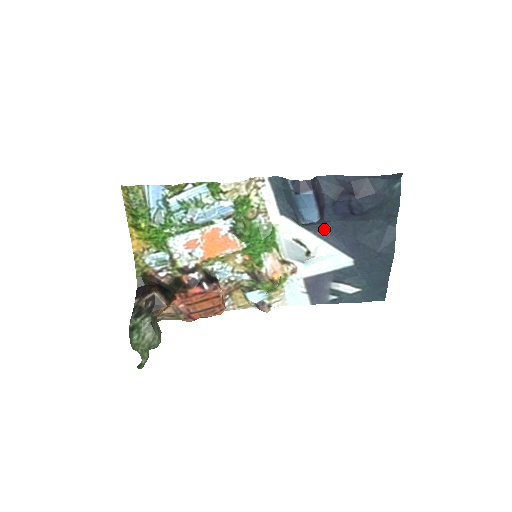
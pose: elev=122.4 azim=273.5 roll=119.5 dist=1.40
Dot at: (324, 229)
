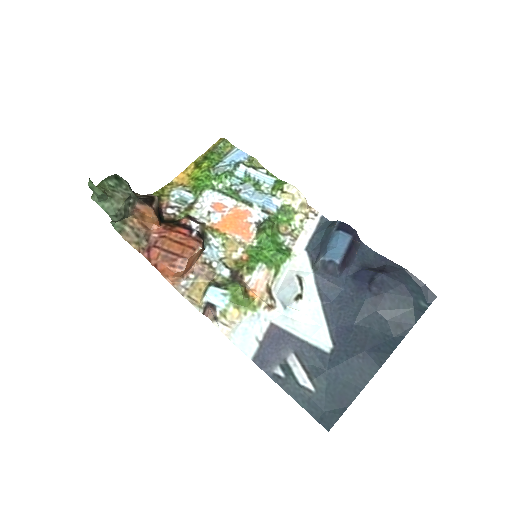
Dot at: (330, 292)
